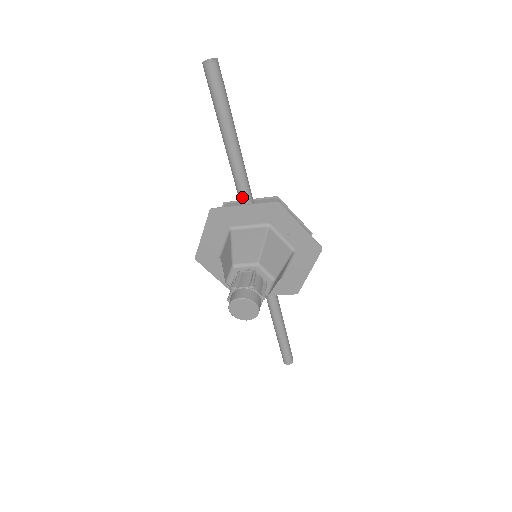
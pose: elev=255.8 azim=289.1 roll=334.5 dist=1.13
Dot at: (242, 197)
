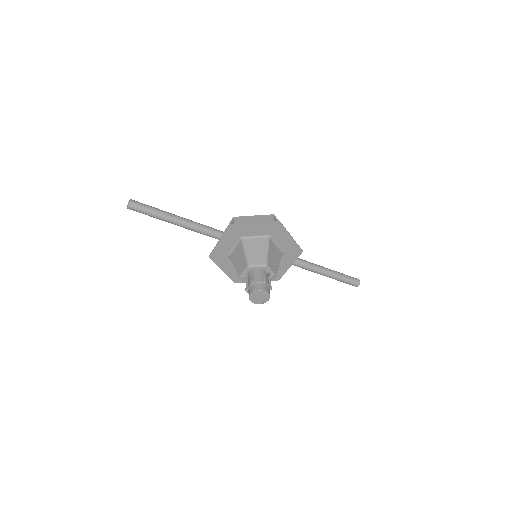
Dot at: (215, 238)
